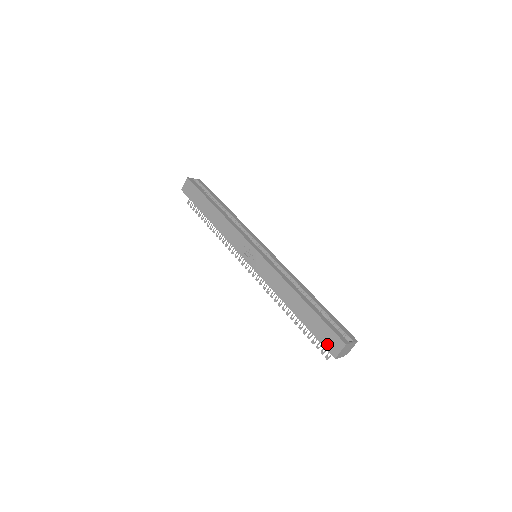
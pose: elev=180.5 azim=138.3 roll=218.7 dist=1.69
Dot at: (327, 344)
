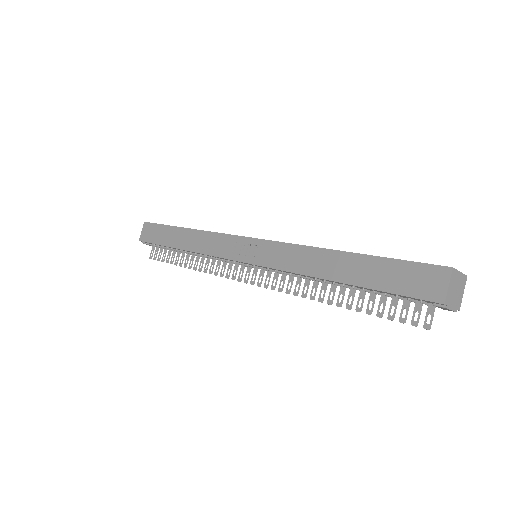
Dot at: (418, 290)
